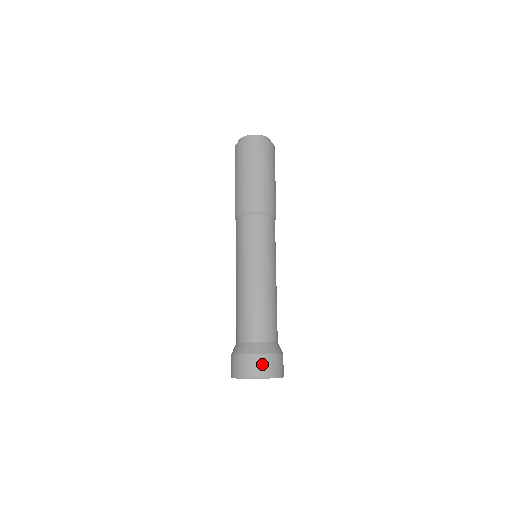
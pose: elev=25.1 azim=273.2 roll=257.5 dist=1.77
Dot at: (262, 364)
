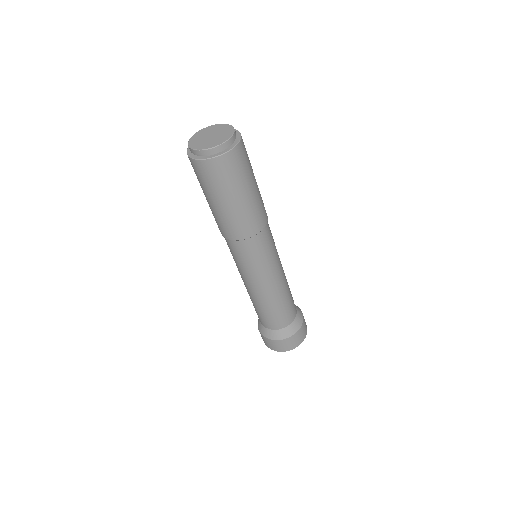
Dot at: (267, 342)
